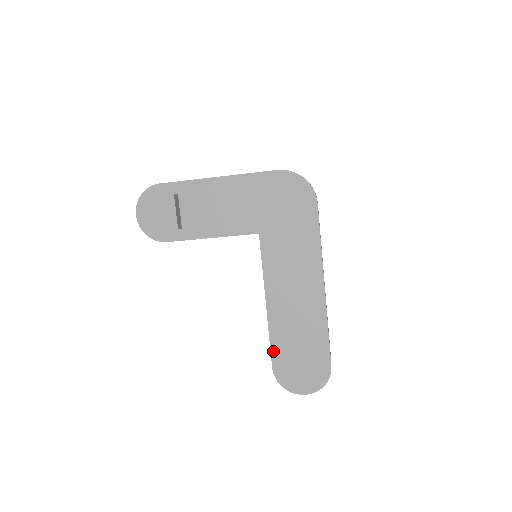
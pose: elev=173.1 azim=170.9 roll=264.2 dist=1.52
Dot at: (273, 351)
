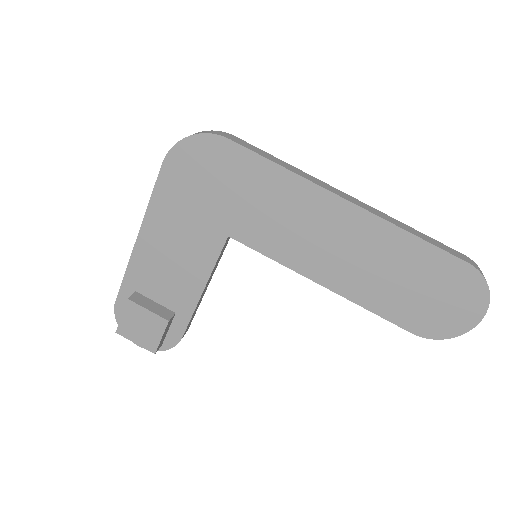
Dot at: (390, 318)
